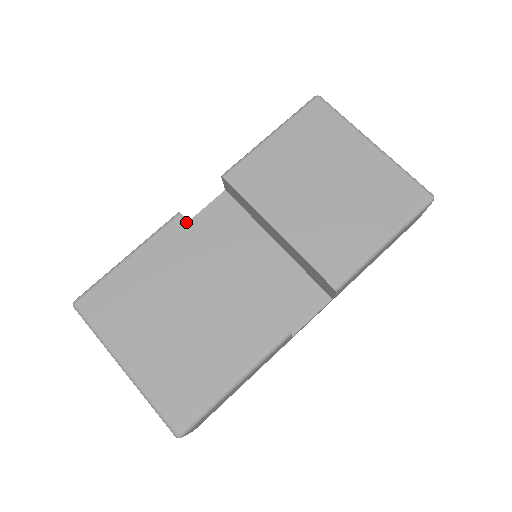
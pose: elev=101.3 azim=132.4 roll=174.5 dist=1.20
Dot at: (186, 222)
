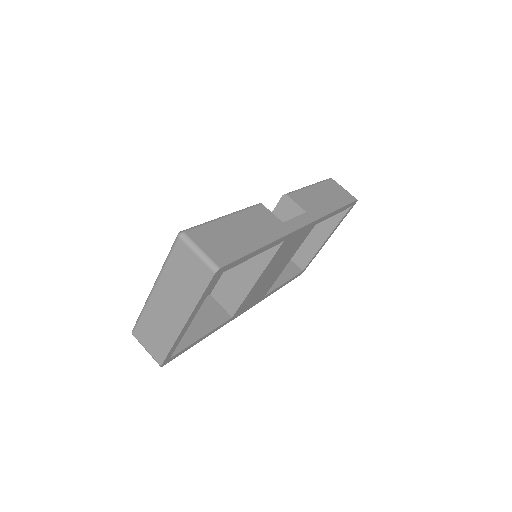
Dot at: occluded
